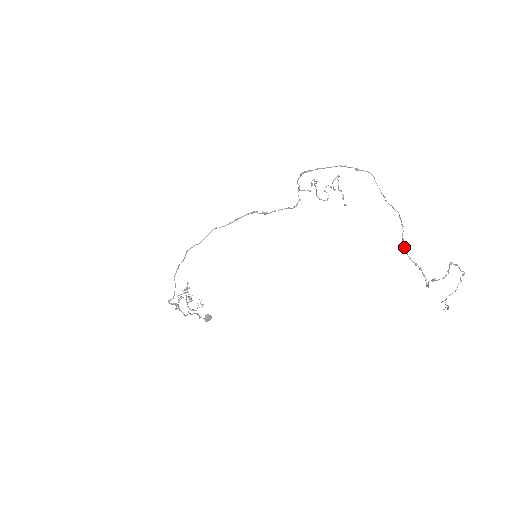
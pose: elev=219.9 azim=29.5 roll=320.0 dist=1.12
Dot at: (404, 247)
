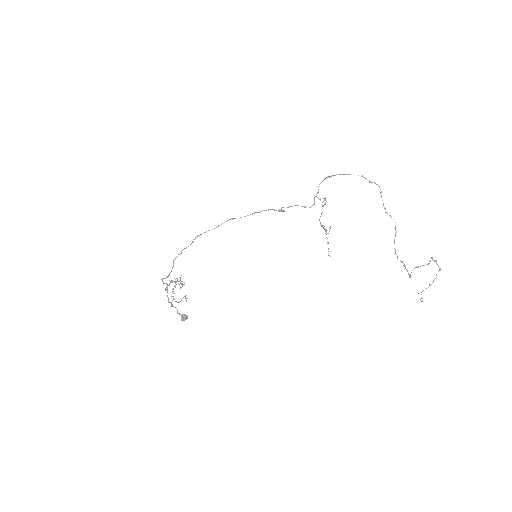
Dot at: (394, 248)
